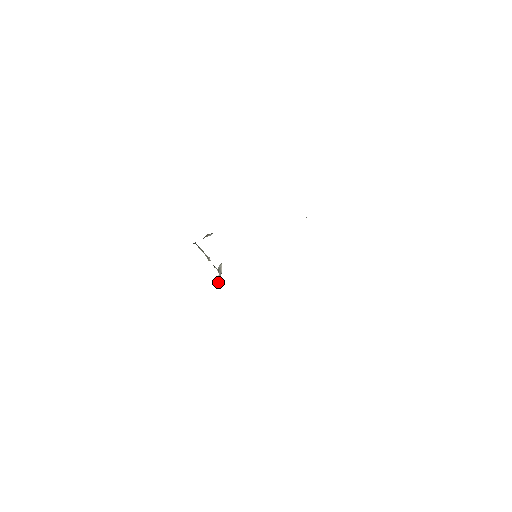
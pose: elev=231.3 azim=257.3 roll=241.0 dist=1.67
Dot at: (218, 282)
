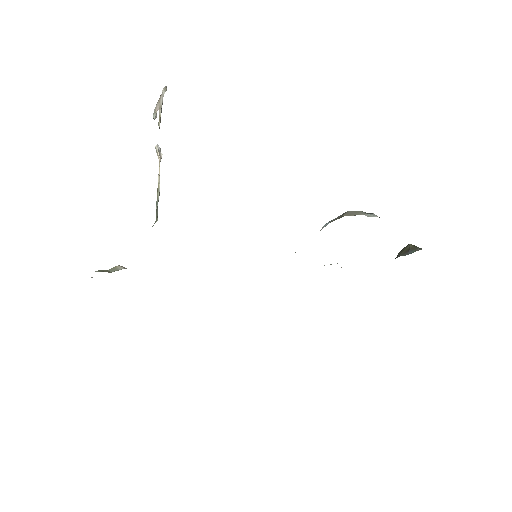
Dot at: (155, 118)
